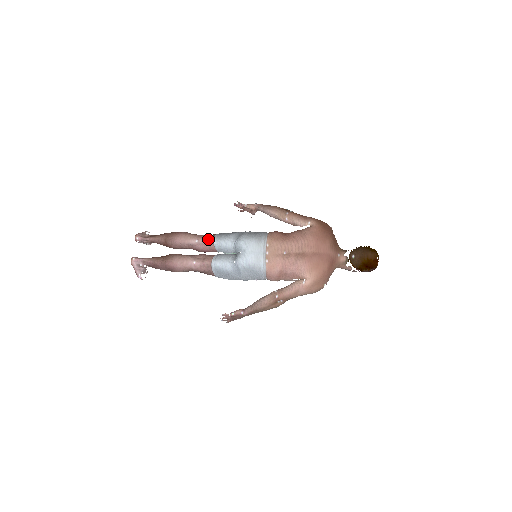
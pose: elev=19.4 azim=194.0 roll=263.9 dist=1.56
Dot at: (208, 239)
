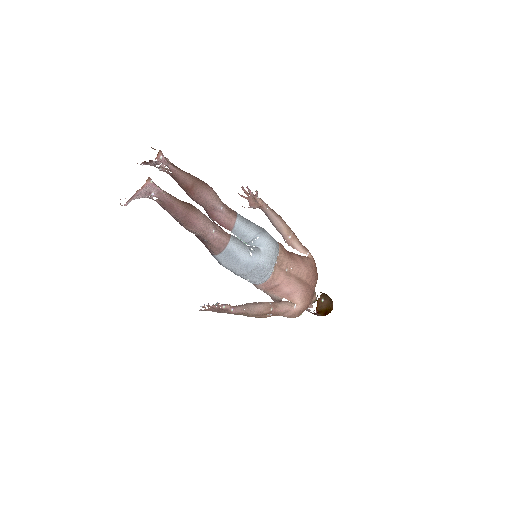
Dot at: (232, 213)
